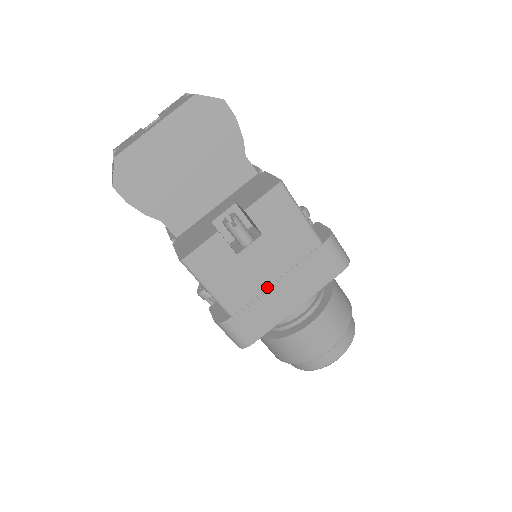
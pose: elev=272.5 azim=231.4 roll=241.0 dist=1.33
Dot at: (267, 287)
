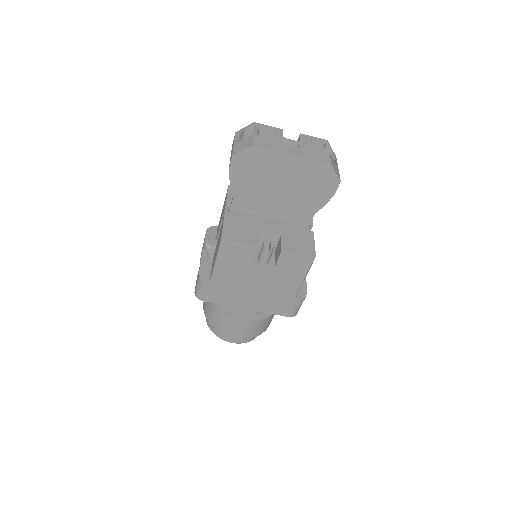
Dot at: (245, 288)
